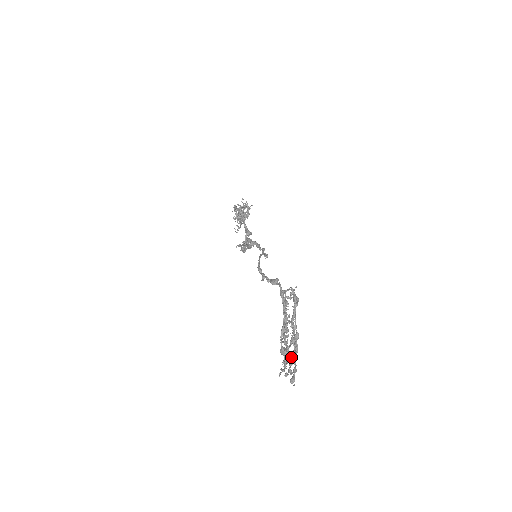
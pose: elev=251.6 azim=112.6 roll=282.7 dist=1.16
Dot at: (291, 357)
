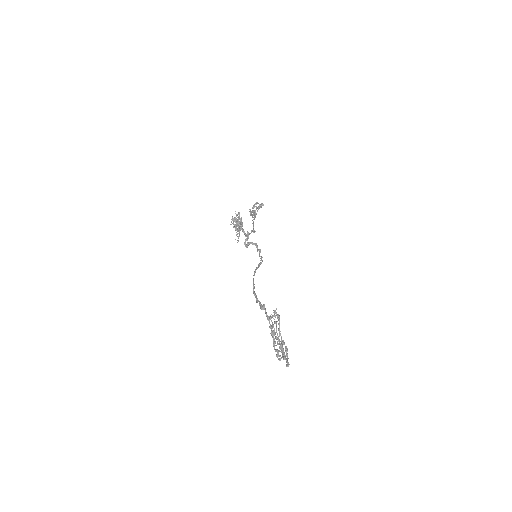
Dot at: (285, 349)
